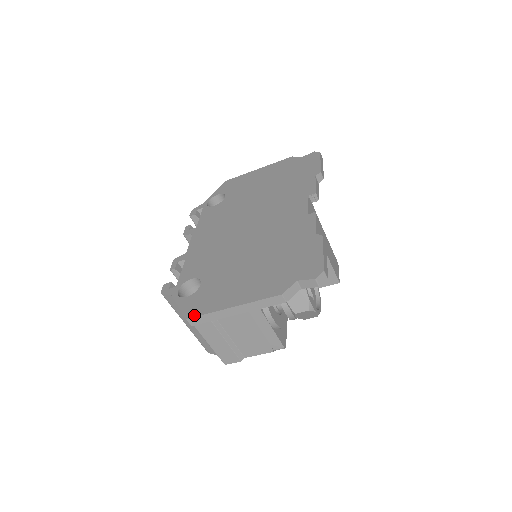
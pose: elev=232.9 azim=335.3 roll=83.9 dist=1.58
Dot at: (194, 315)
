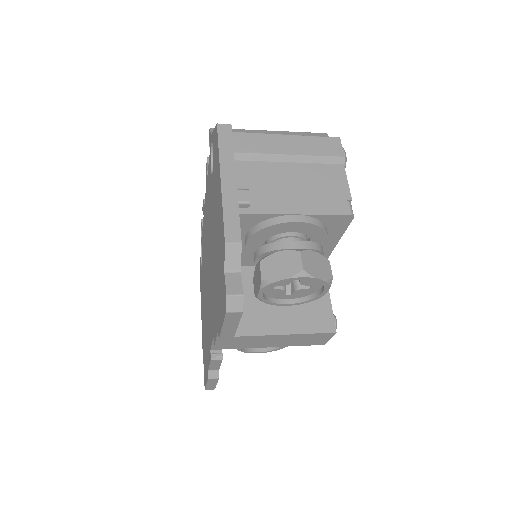
Dot at: (200, 284)
